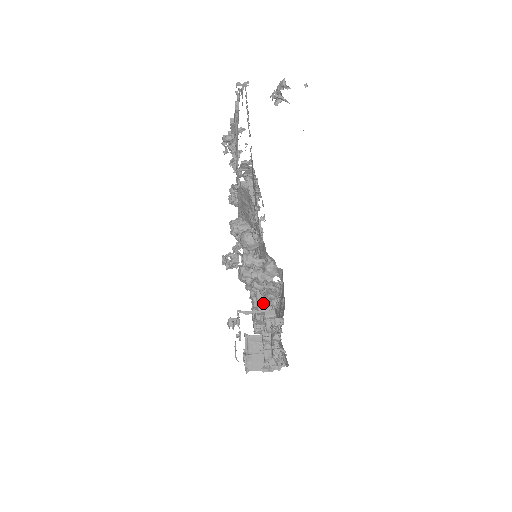
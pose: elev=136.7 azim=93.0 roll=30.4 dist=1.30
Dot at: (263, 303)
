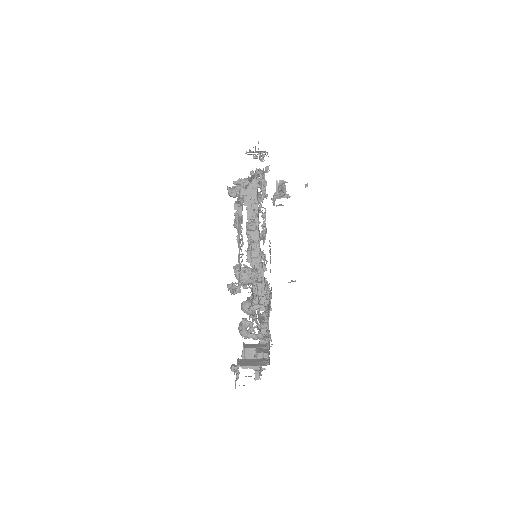
Dot at: (259, 293)
